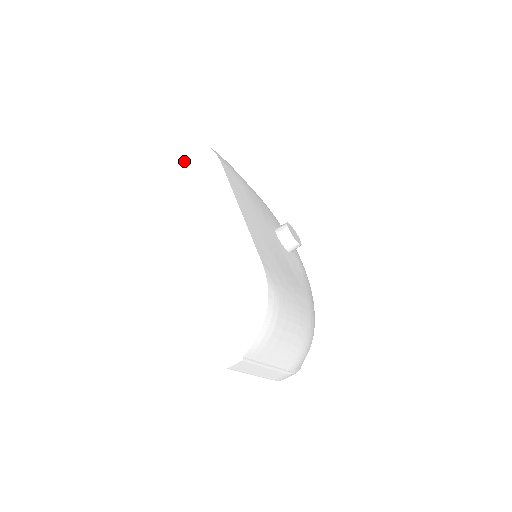
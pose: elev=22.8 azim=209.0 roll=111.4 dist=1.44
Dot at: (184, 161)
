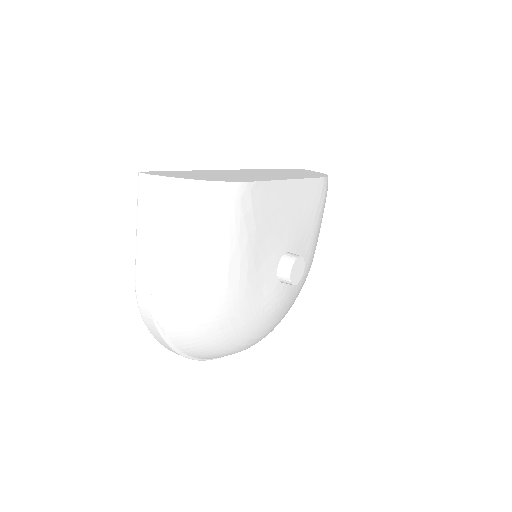
Dot at: (305, 171)
